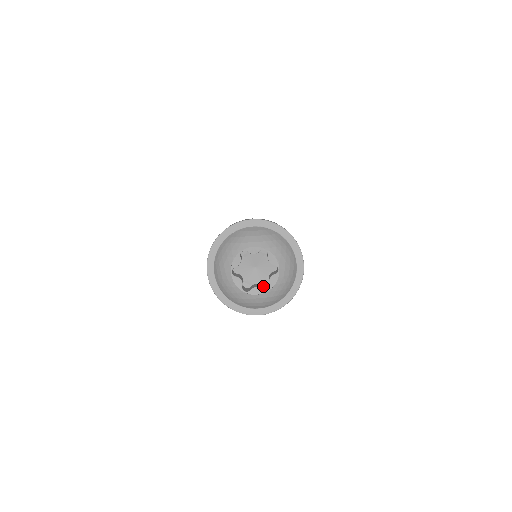
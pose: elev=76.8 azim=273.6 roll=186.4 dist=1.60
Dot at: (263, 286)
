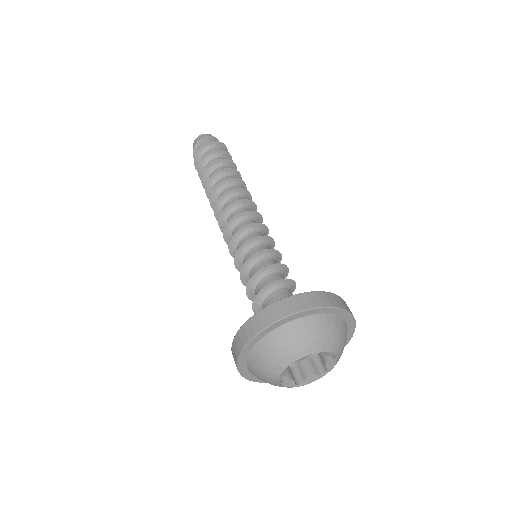
Dot at: (311, 357)
